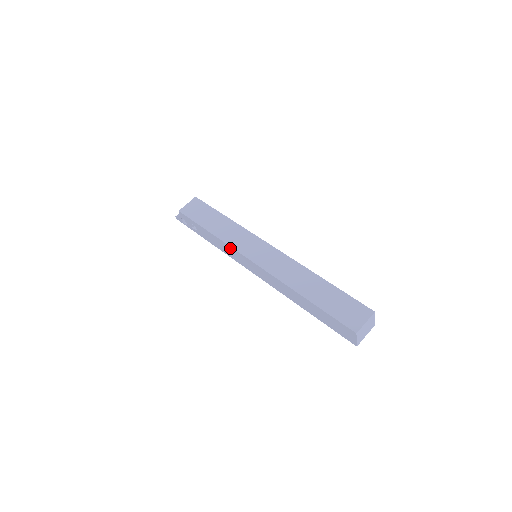
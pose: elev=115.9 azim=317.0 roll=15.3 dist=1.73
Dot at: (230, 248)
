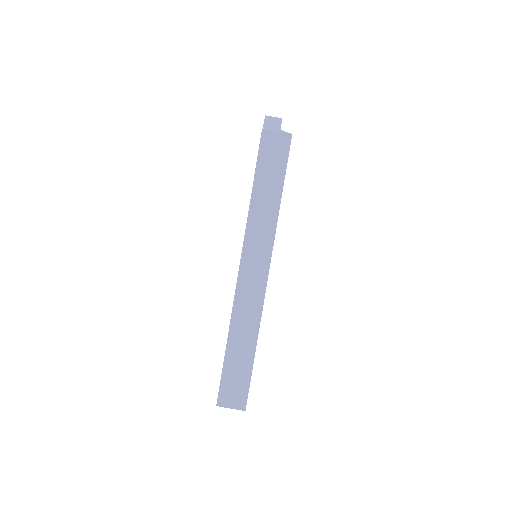
Dot at: (246, 228)
